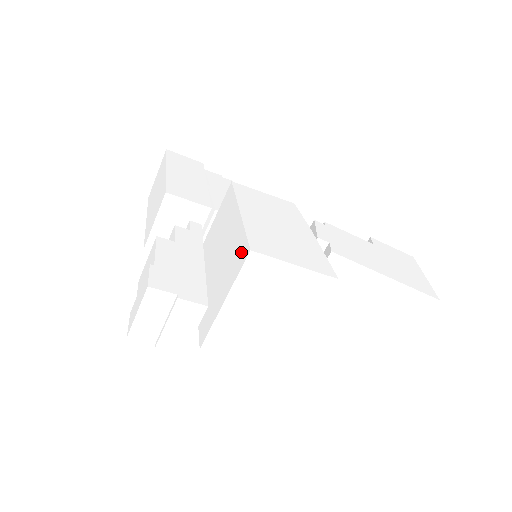
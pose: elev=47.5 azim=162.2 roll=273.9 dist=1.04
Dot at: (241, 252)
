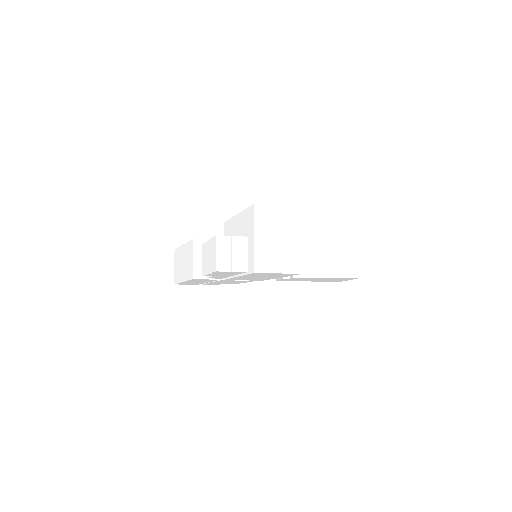
Dot at: (249, 214)
